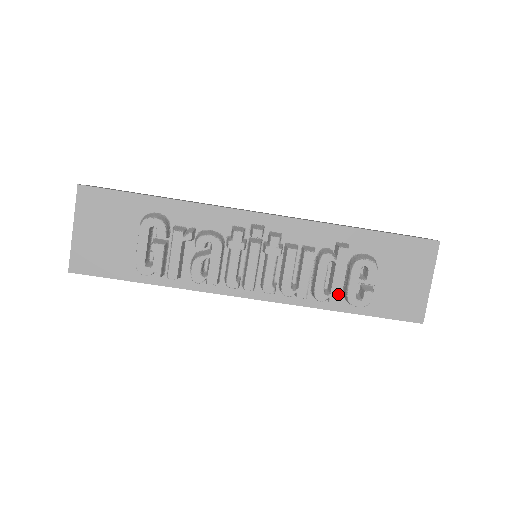
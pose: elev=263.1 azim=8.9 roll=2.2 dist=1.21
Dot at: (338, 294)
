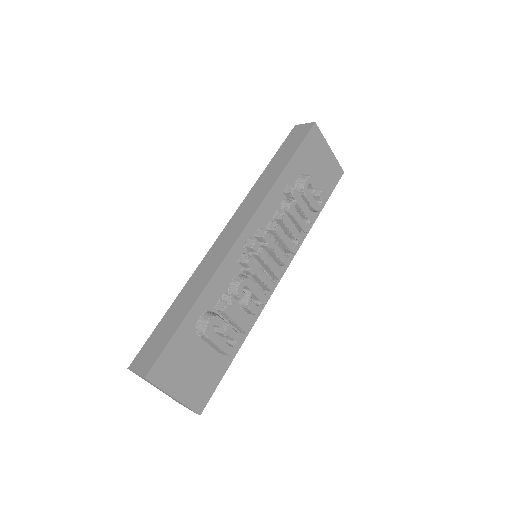
Dot at: (312, 215)
